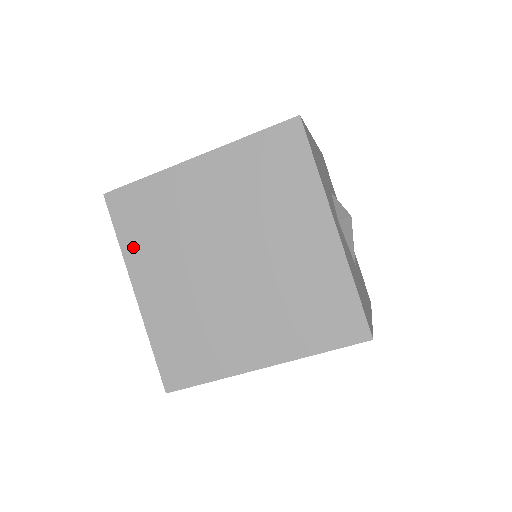
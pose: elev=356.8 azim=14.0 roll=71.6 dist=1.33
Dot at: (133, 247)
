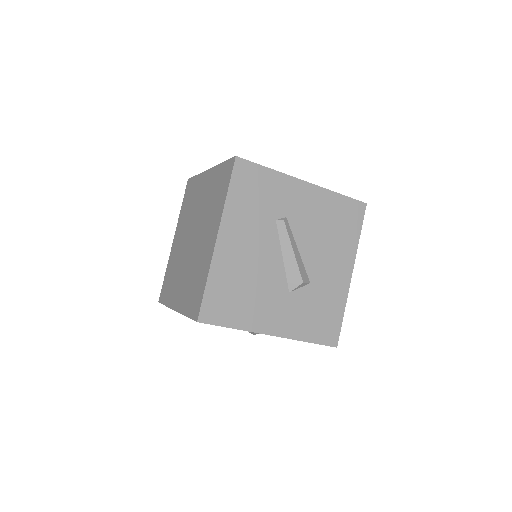
Dot at: (169, 298)
